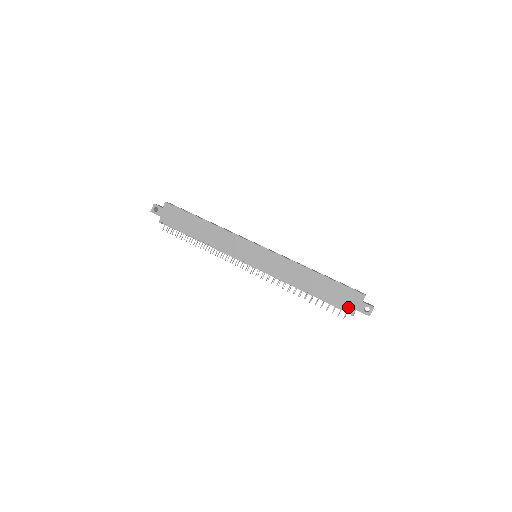
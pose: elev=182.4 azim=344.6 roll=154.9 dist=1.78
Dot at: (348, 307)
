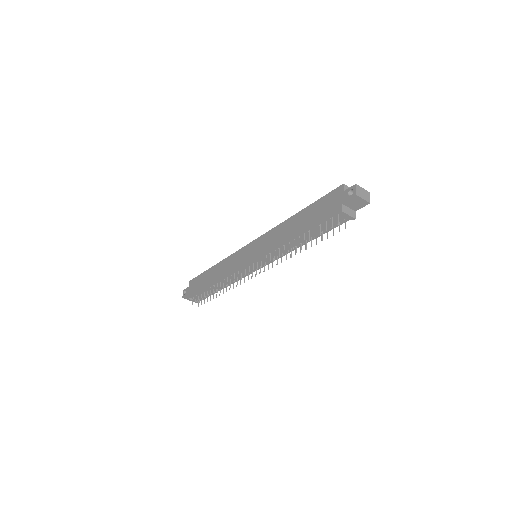
Dot at: (334, 209)
